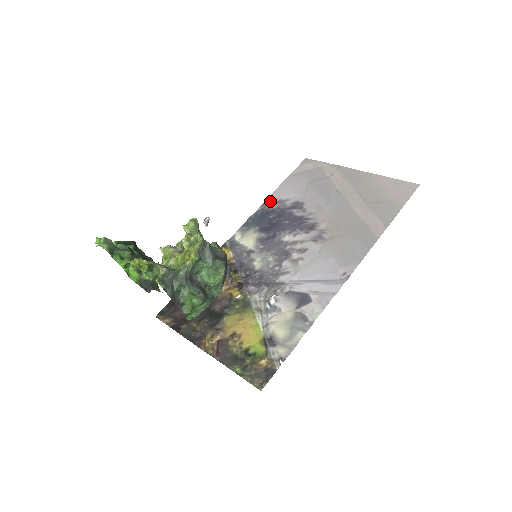
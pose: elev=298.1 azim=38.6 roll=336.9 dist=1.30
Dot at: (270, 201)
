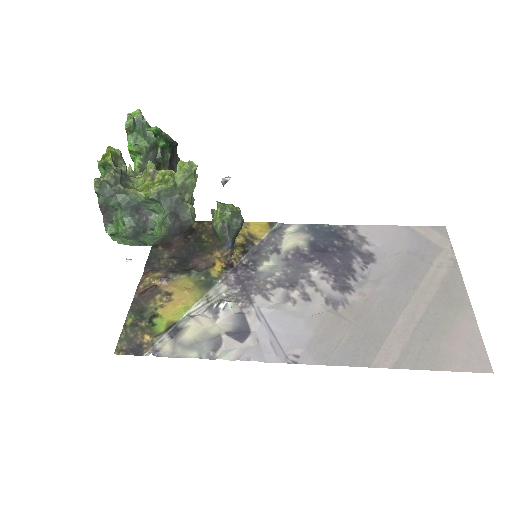
Dot at: (357, 229)
